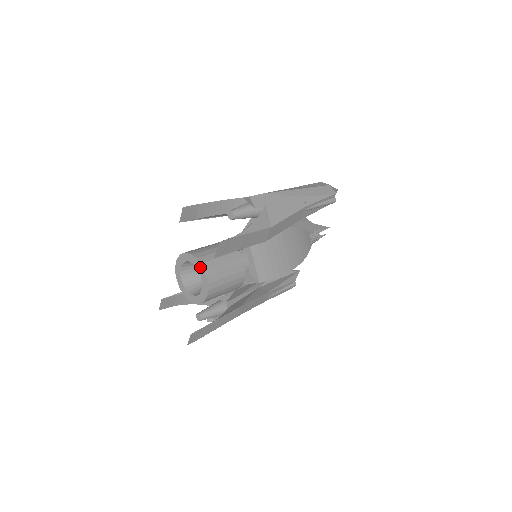
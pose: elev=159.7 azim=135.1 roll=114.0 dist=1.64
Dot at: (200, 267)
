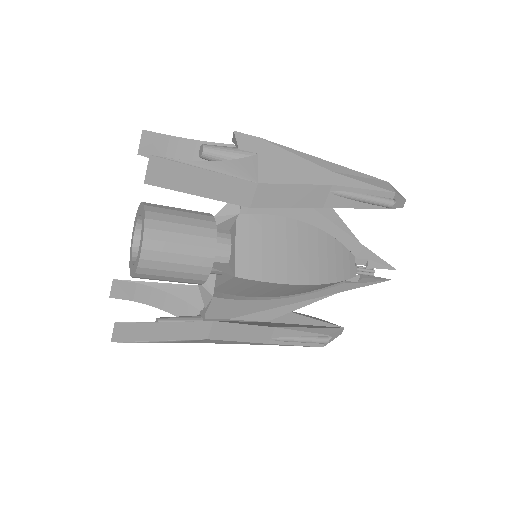
Dot at: (143, 216)
